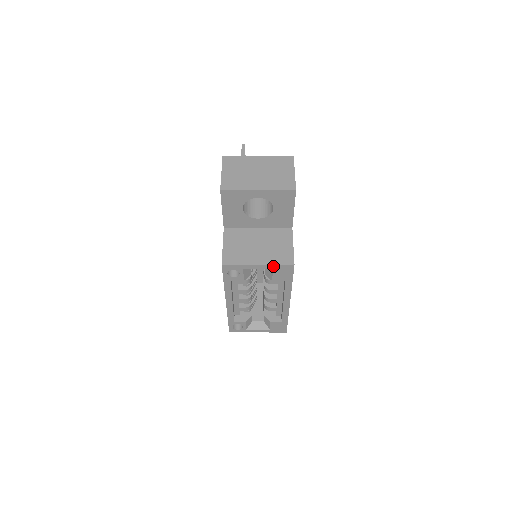
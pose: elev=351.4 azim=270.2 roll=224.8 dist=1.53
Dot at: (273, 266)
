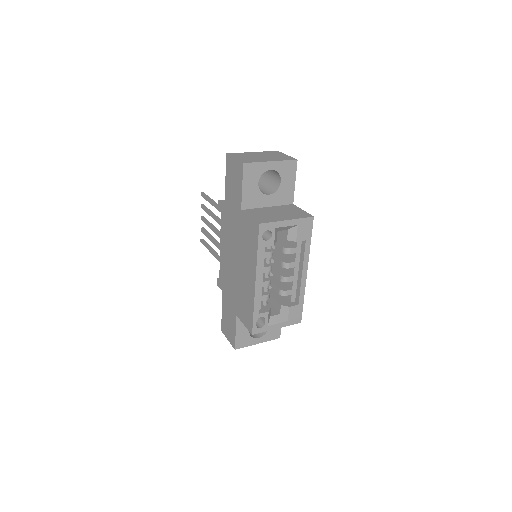
Dot at: (298, 221)
